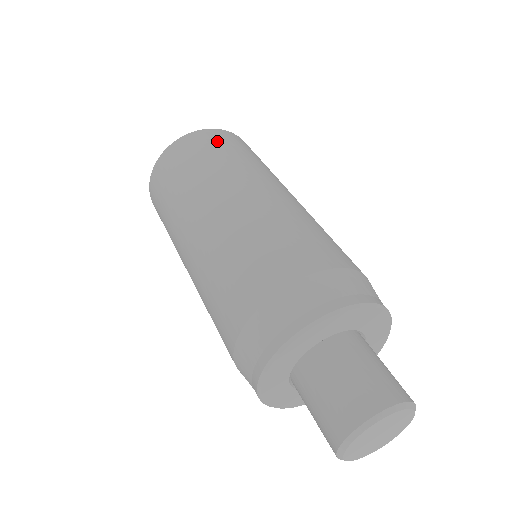
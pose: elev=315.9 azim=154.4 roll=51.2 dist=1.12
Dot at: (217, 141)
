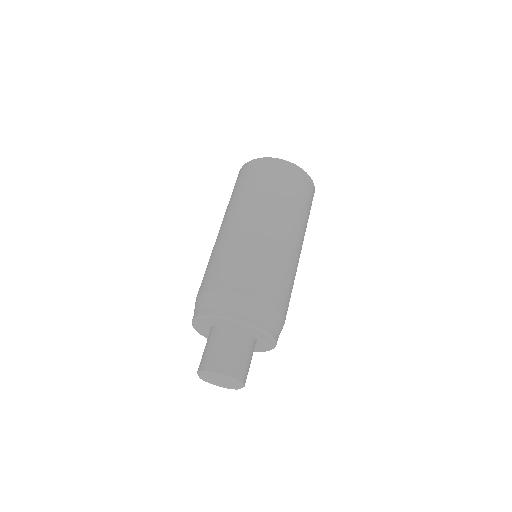
Dot at: (244, 175)
